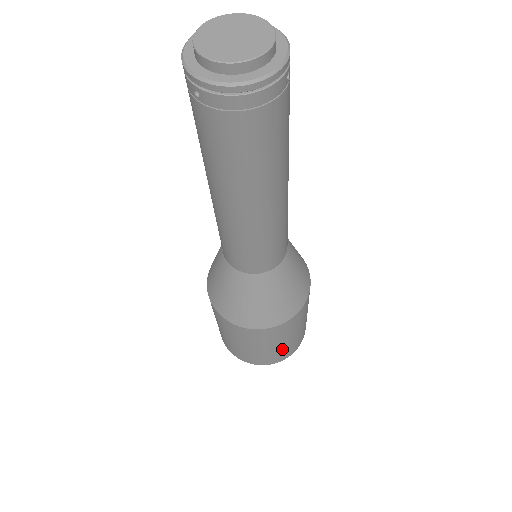
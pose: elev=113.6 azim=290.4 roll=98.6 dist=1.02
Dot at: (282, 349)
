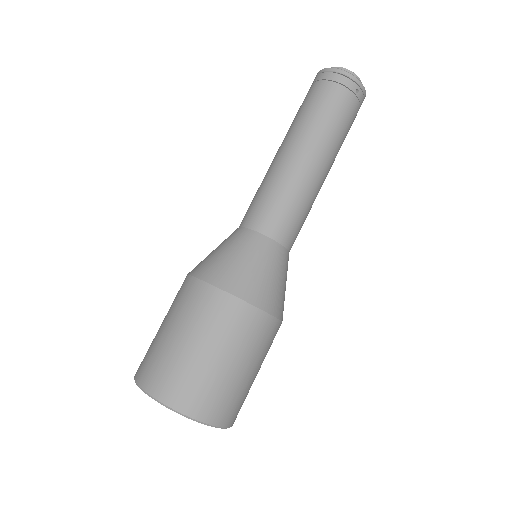
Dot at: (188, 365)
